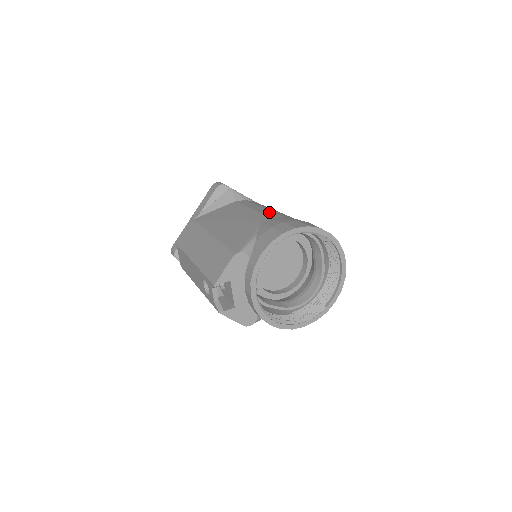
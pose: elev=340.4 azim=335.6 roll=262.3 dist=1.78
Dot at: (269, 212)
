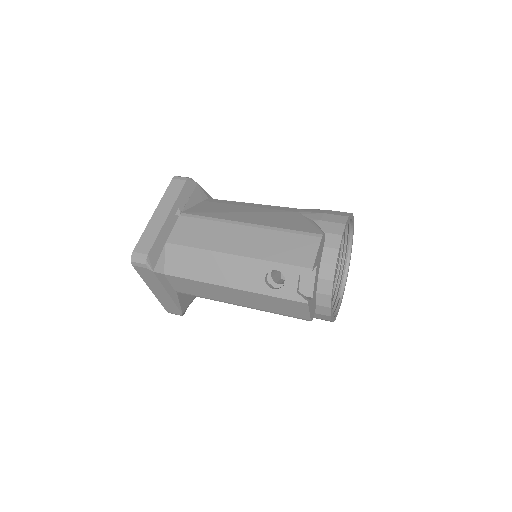
Dot at: occluded
